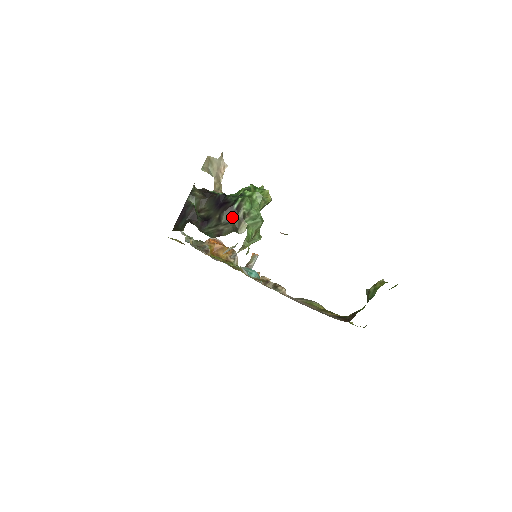
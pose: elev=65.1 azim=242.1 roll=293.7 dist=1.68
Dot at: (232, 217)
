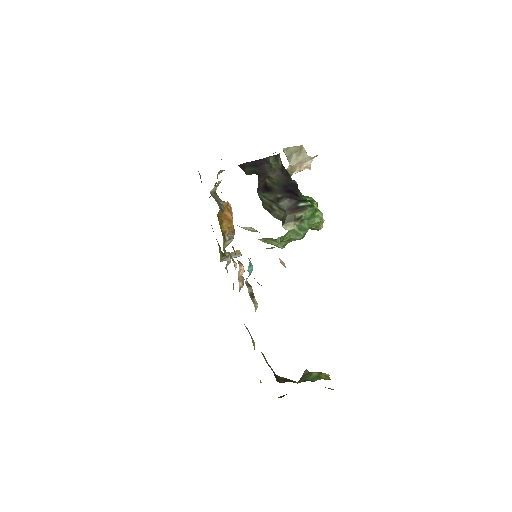
Dot at: (290, 209)
